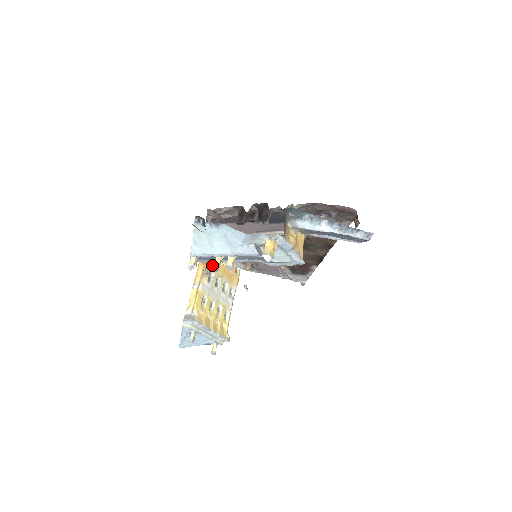
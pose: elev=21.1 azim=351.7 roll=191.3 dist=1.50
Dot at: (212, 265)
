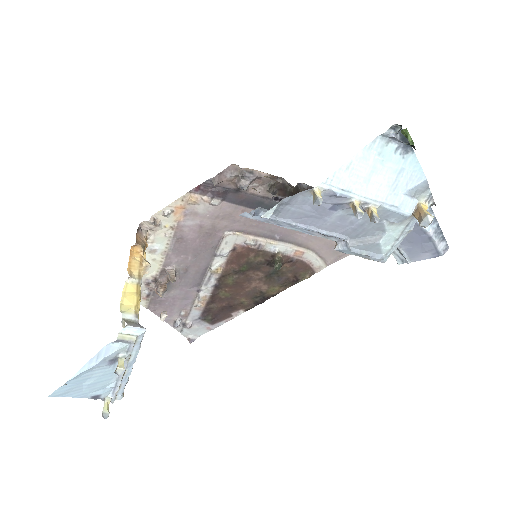
Dot at: occluded
